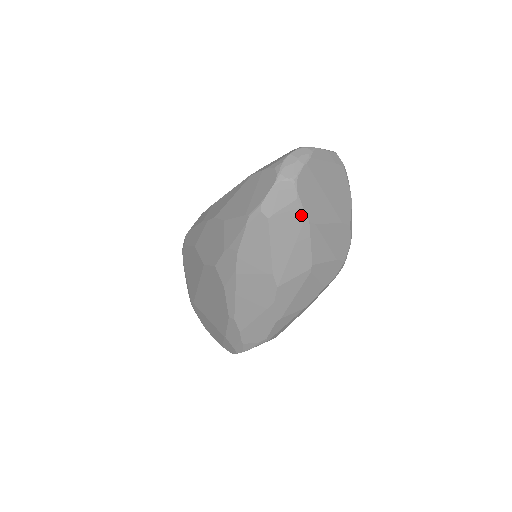
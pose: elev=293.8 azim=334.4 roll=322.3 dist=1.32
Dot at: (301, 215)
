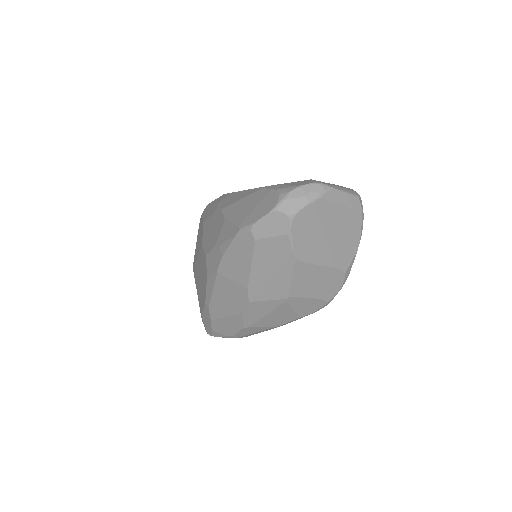
Dot at: (289, 250)
